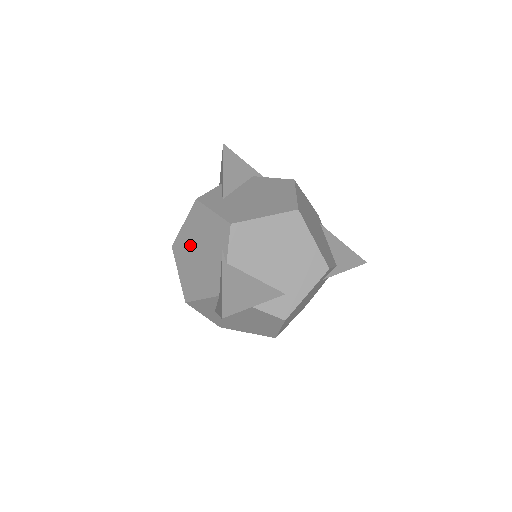
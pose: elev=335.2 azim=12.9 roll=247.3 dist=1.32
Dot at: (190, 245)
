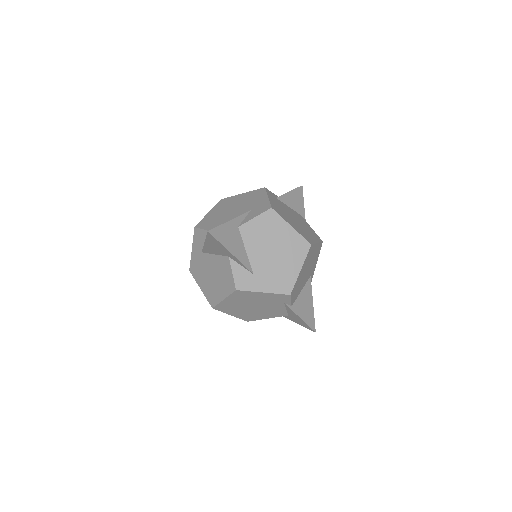
Dot at: (240, 306)
